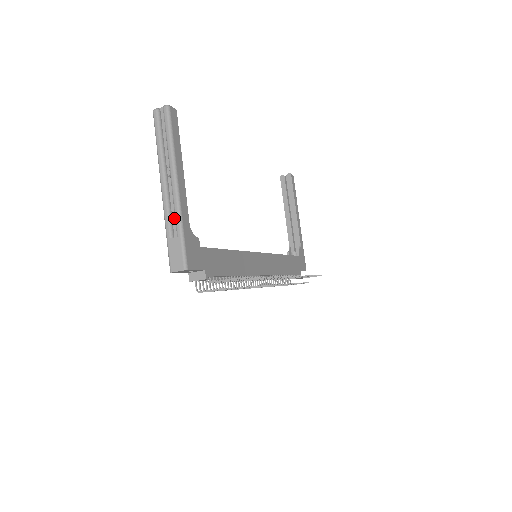
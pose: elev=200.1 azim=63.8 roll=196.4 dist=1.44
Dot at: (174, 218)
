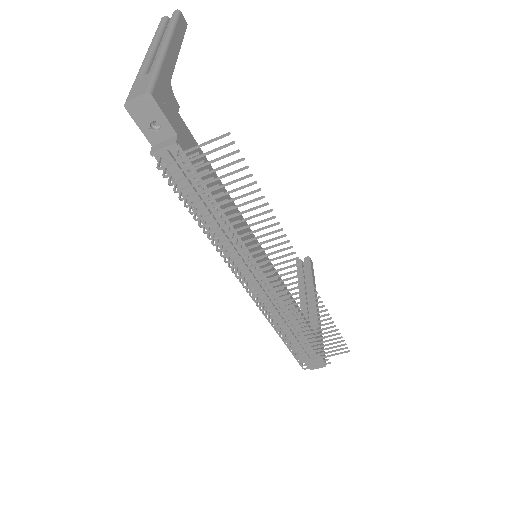
Dot at: occluded
